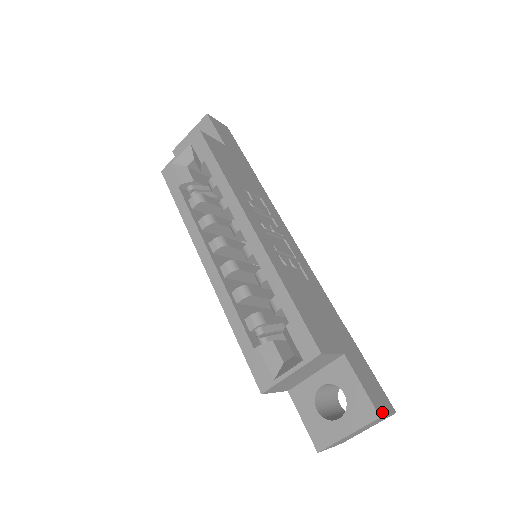
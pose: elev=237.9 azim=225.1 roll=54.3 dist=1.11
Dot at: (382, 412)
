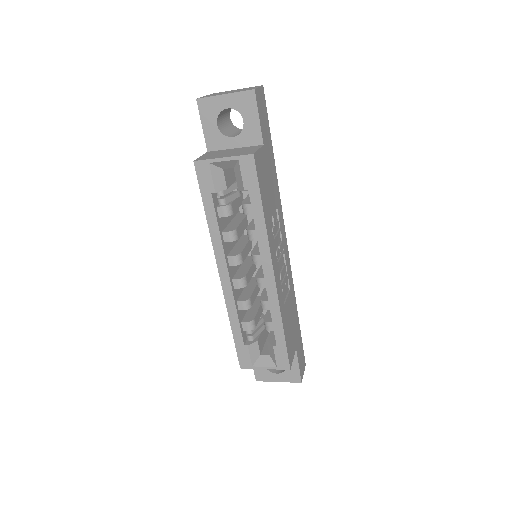
Dot at: (302, 376)
